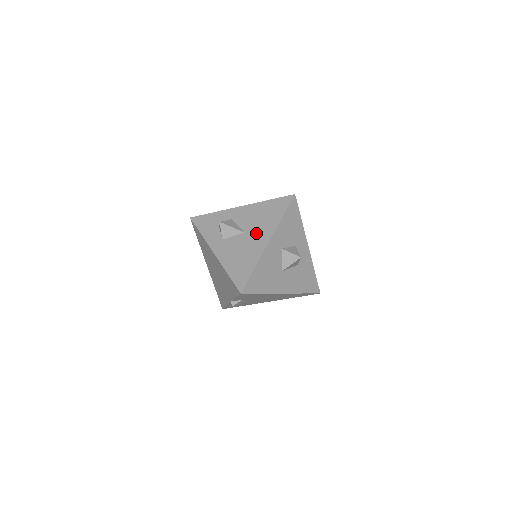
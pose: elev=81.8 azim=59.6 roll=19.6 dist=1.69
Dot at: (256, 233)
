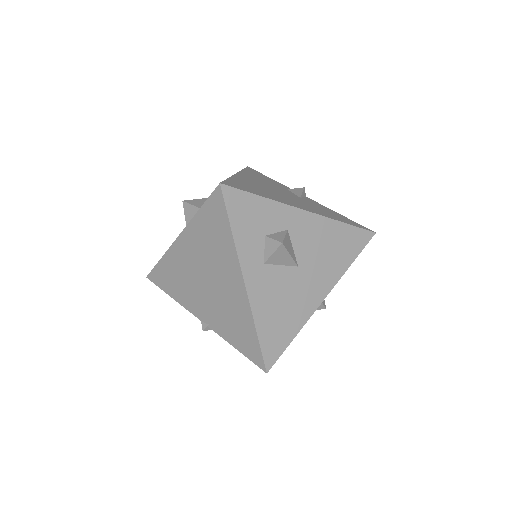
Dot at: (313, 276)
